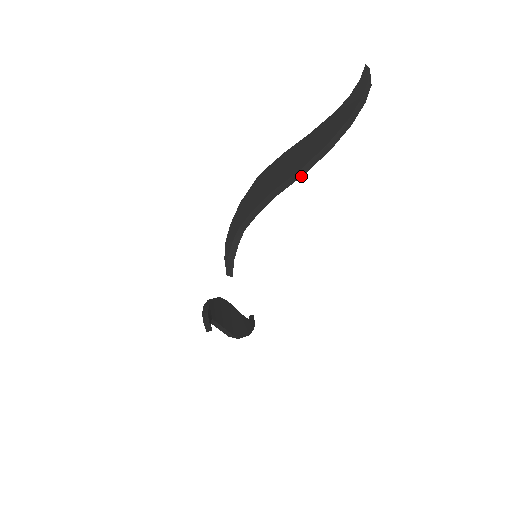
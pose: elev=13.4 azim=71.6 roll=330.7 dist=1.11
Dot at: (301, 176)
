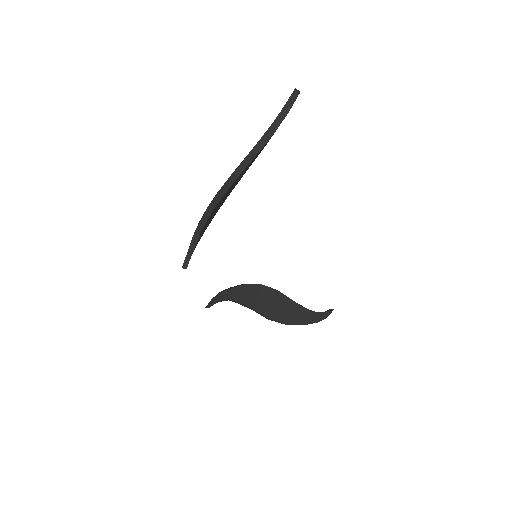
Dot at: (222, 197)
